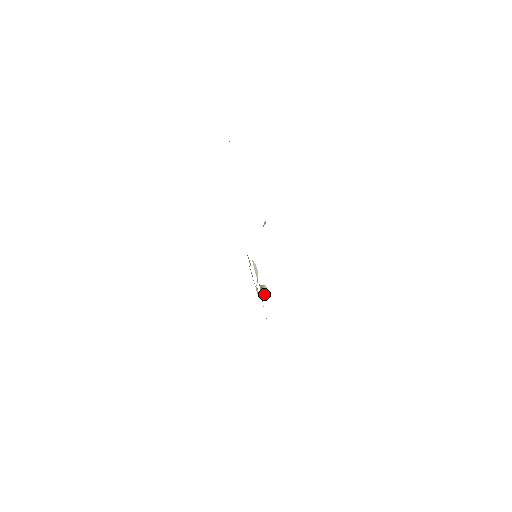
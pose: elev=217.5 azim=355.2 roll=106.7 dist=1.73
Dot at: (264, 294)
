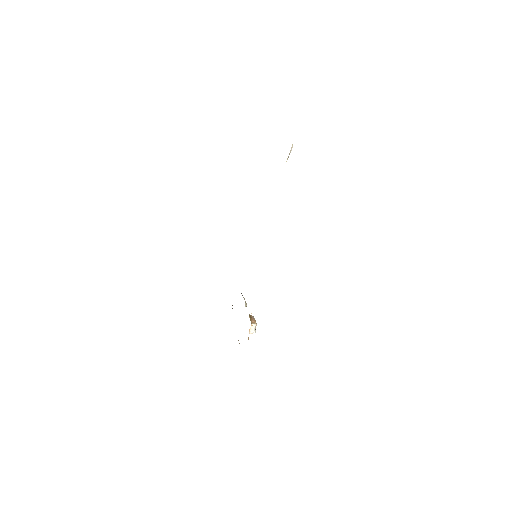
Dot at: (252, 322)
